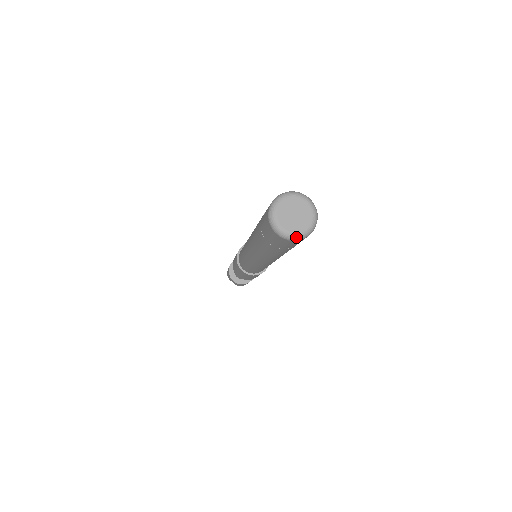
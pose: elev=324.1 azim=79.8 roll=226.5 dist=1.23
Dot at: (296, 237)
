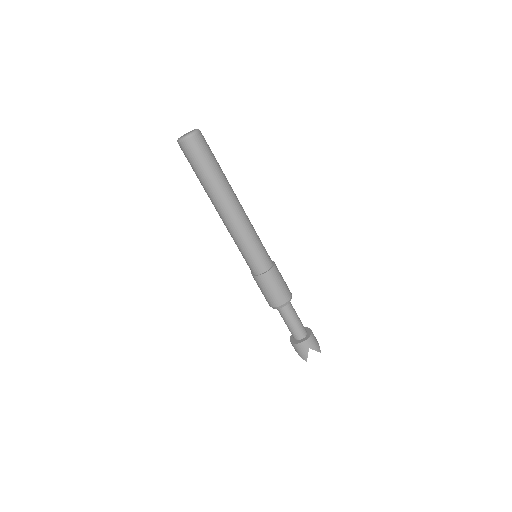
Dot at: (181, 139)
